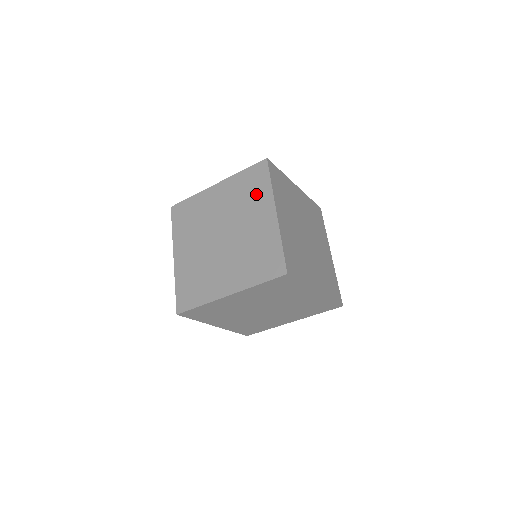
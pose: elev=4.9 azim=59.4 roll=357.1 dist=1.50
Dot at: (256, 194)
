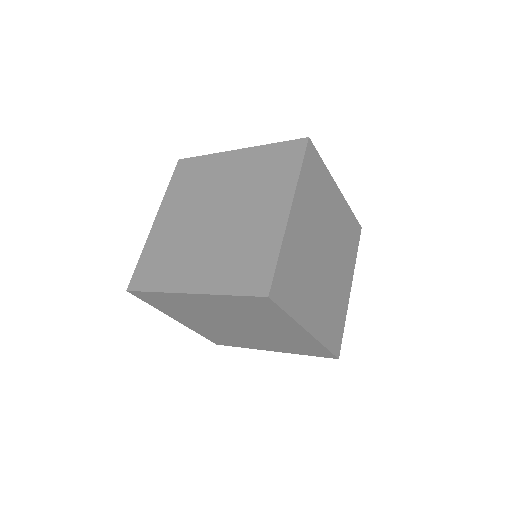
Dot at: (276, 178)
